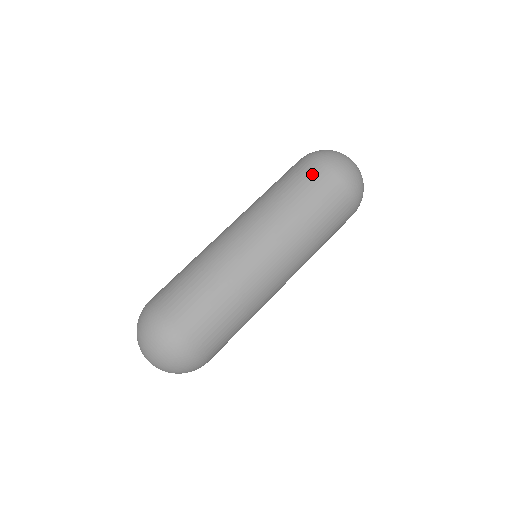
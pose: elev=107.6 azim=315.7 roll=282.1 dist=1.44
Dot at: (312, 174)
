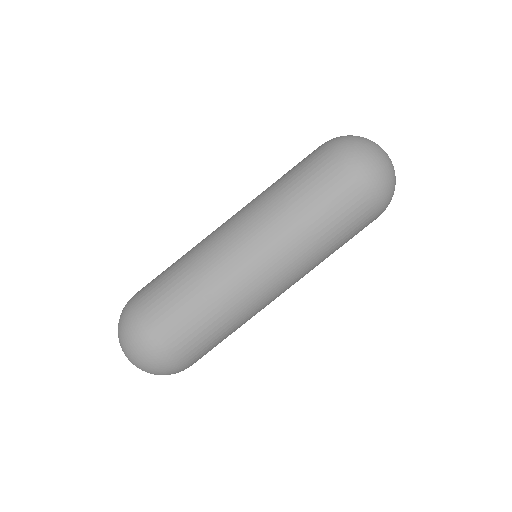
Dot at: (316, 160)
